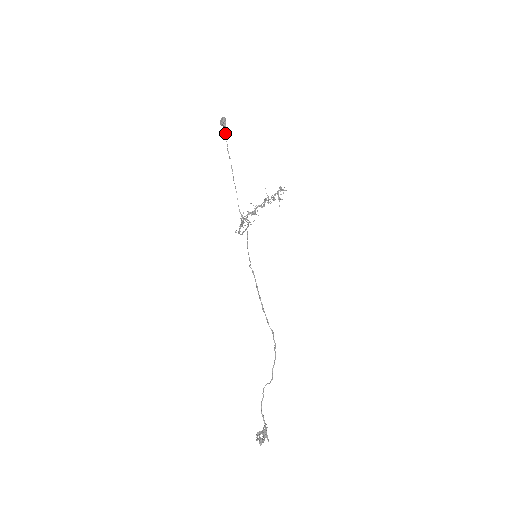
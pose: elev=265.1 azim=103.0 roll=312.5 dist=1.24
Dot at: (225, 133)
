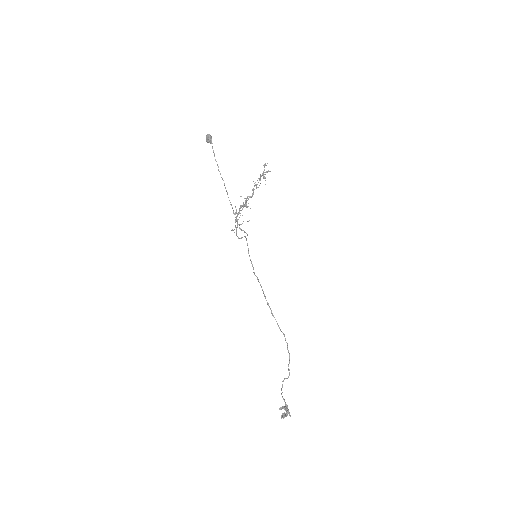
Dot at: (213, 152)
